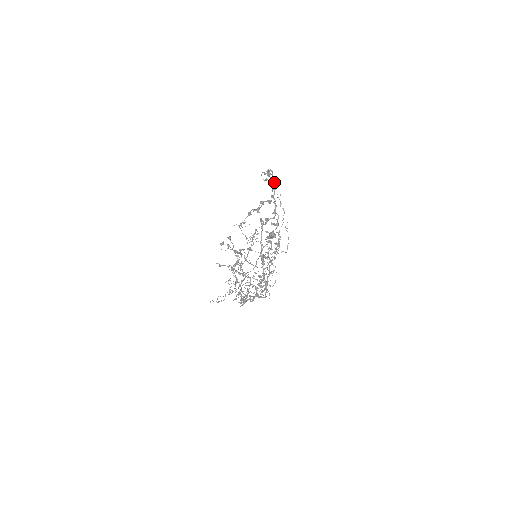
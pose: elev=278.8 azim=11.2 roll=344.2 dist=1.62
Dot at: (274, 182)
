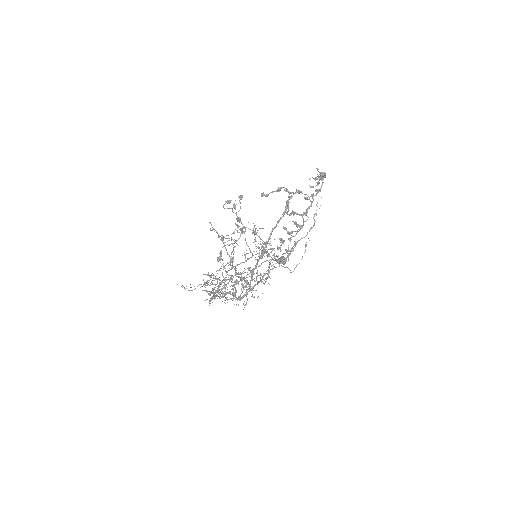
Dot at: occluded
